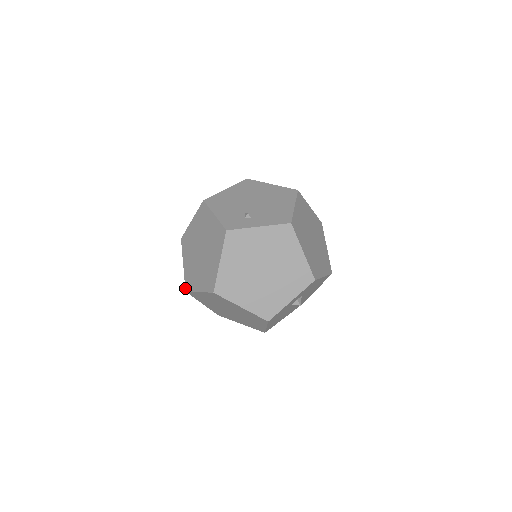
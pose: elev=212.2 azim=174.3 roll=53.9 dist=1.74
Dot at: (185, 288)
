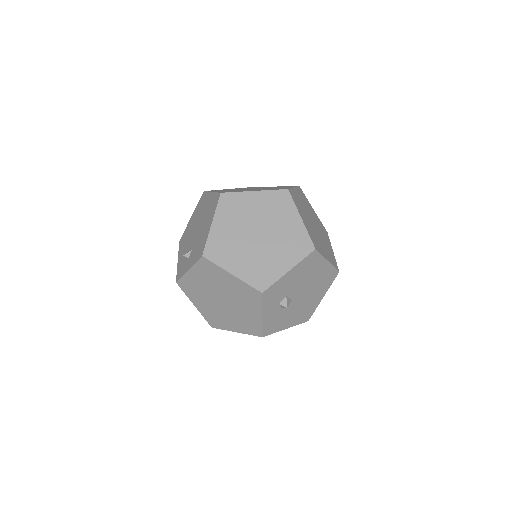
Dot at: occluded
